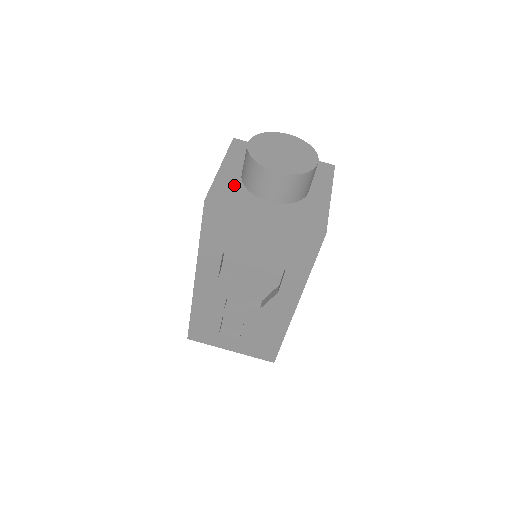
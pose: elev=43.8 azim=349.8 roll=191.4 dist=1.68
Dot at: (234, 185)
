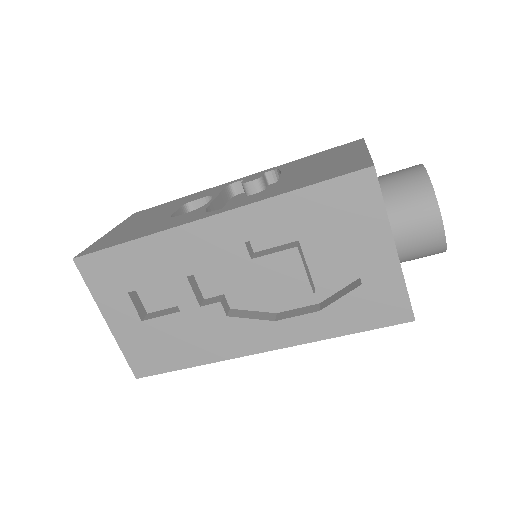
Dot at: occluded
